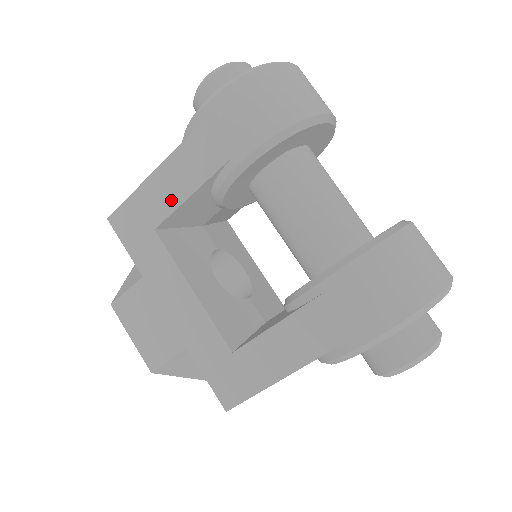
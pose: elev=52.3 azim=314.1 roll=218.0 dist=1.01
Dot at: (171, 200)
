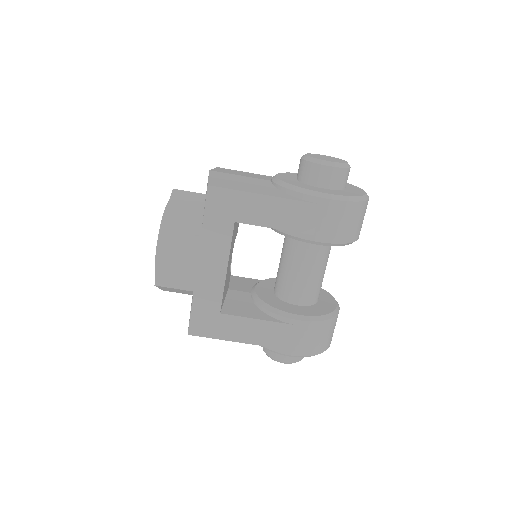
Dot at: (261, 219)
